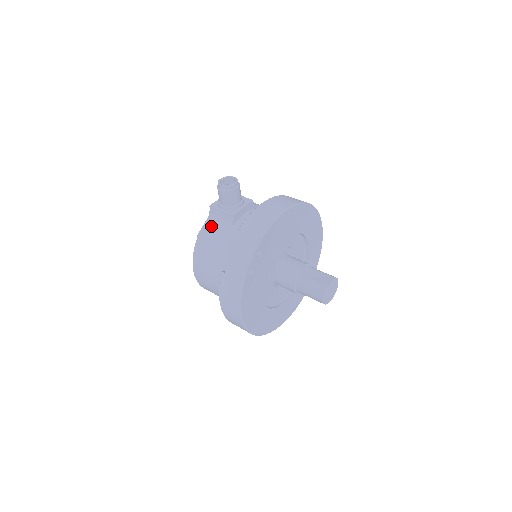
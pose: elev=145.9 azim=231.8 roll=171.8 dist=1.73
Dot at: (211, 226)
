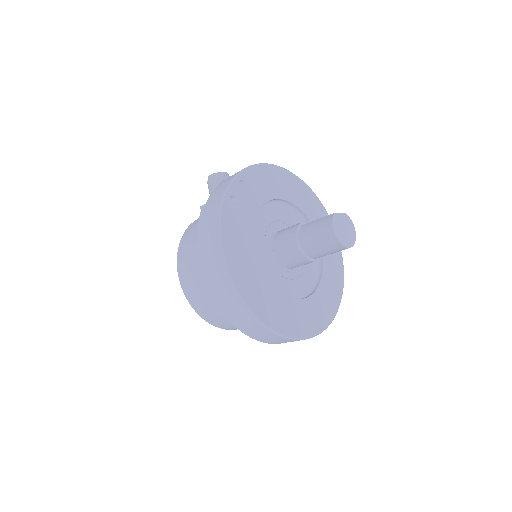
Dot at: occluded
